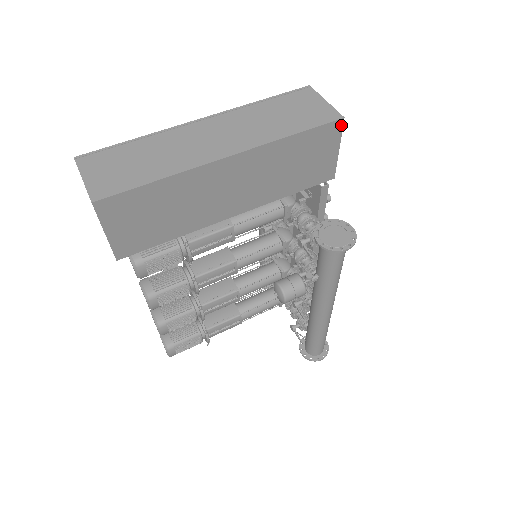
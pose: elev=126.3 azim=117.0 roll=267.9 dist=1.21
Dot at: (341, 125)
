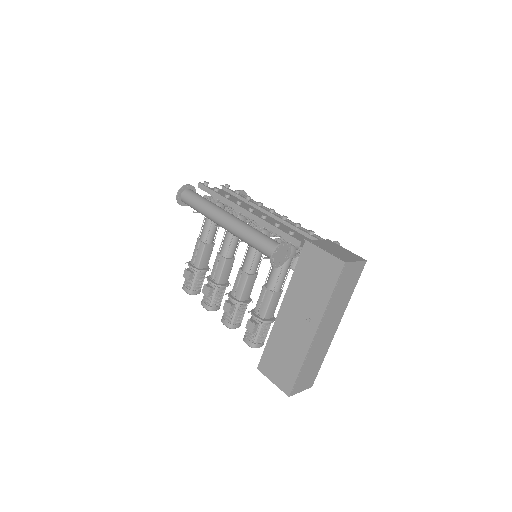
Dot at: occluded
